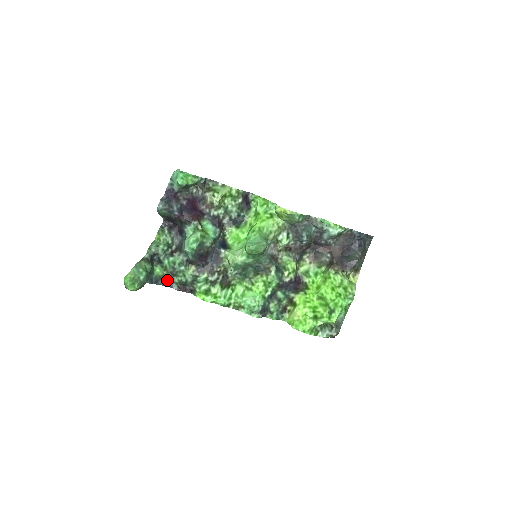
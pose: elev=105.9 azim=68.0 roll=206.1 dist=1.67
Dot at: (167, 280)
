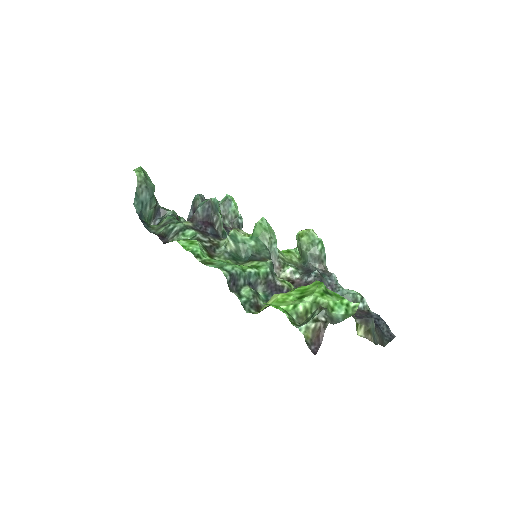
Dot at: (151, 231)
